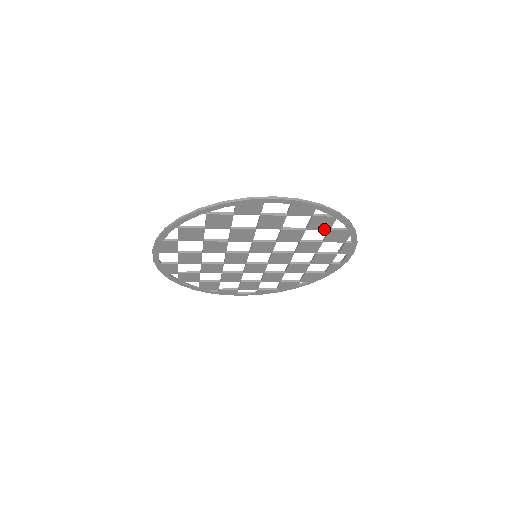
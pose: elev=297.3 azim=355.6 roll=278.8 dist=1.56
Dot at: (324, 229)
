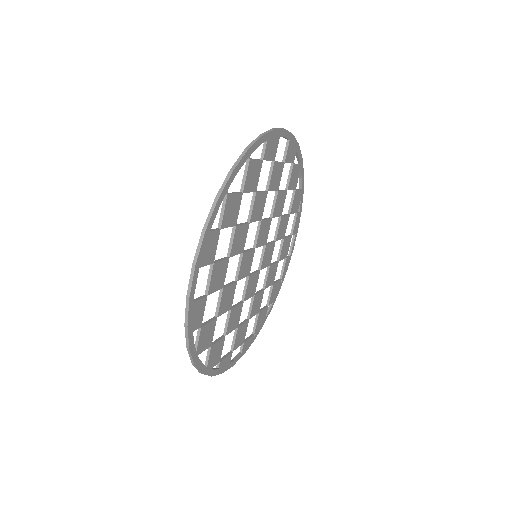
Dot at: (294, 188)
